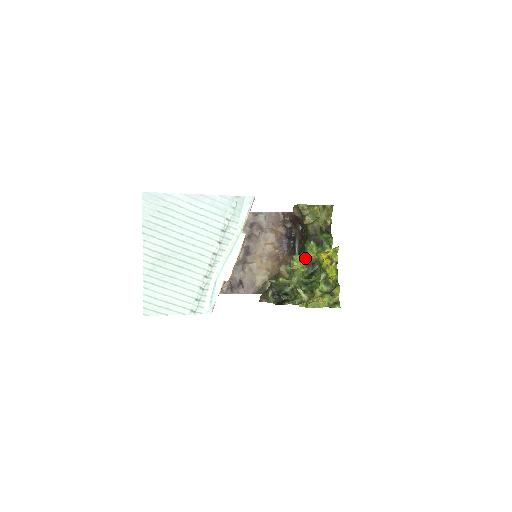
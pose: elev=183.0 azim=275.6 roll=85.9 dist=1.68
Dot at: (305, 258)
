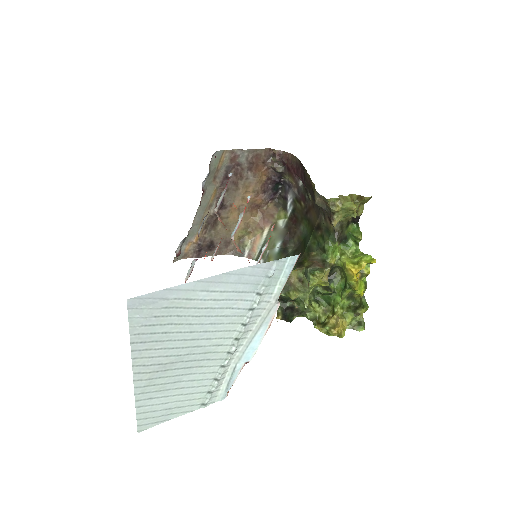
Dot at: (328, 271)
